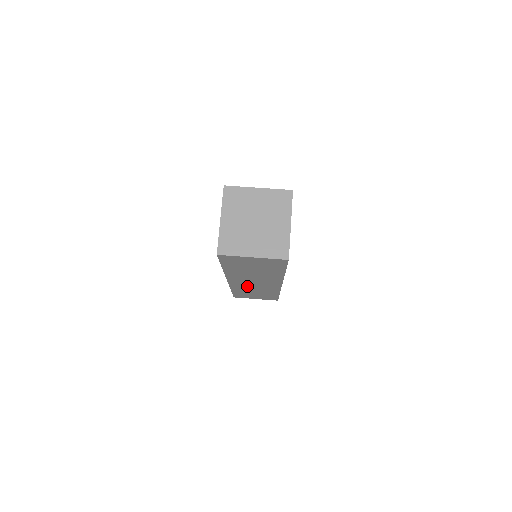
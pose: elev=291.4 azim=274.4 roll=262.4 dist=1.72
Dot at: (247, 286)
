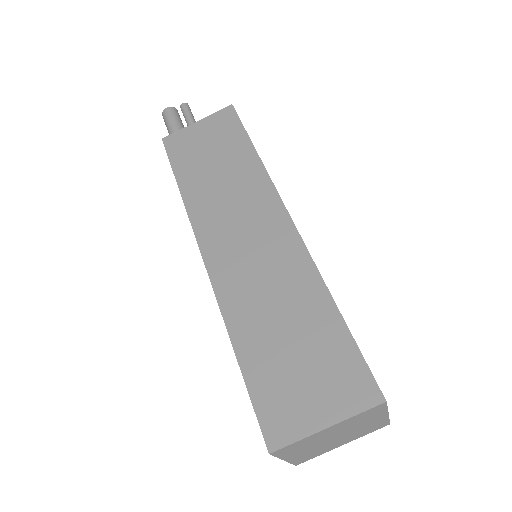
Dot at: occluded
